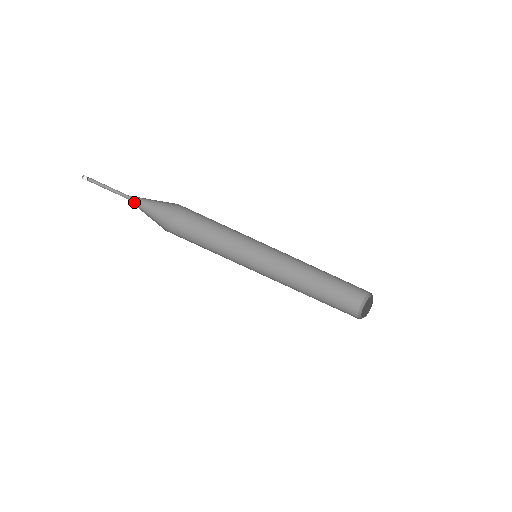
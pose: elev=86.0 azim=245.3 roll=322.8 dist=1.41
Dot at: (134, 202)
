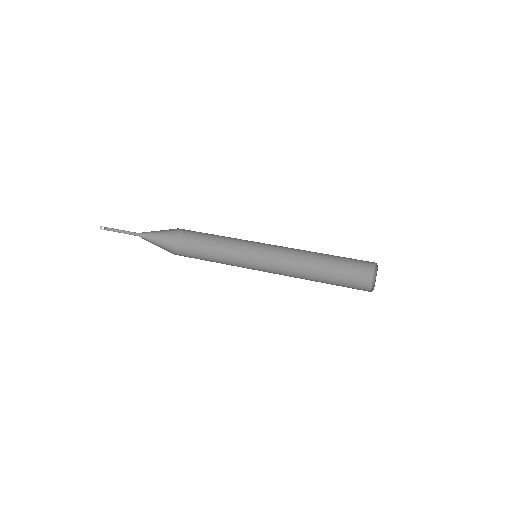
Dot at: occluded
